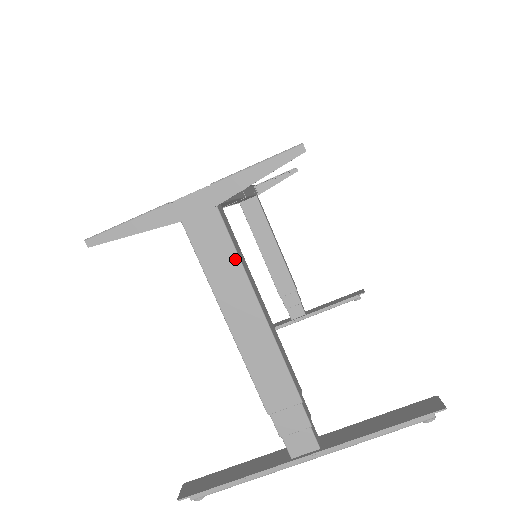
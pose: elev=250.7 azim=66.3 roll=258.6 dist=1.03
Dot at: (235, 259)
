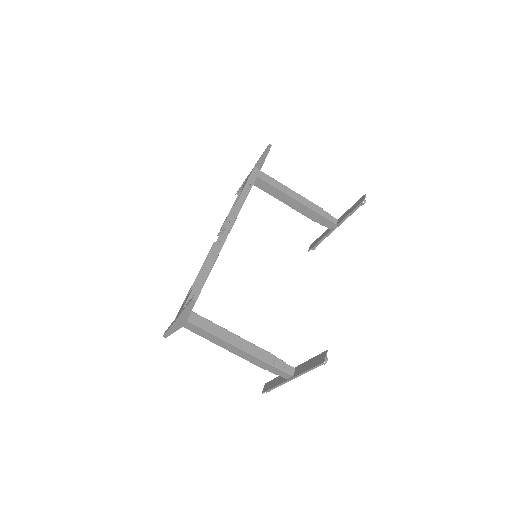
Dot at: (209, 333)
